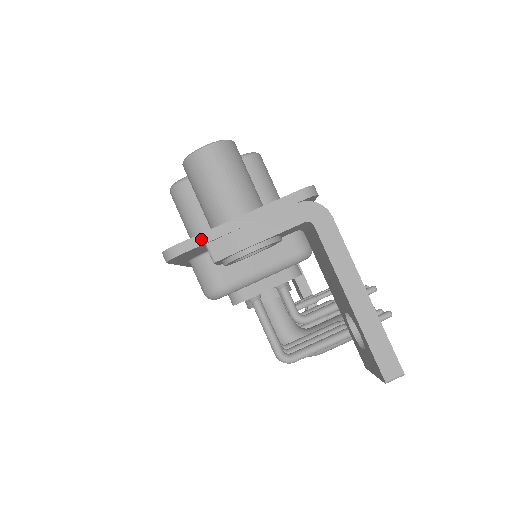
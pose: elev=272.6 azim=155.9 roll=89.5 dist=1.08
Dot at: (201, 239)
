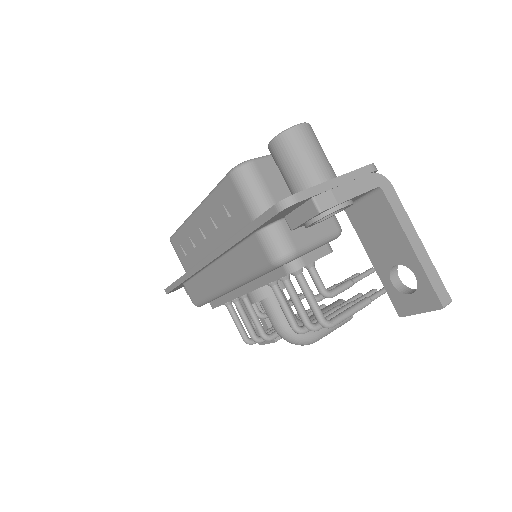
Dot at: (312, 192)
